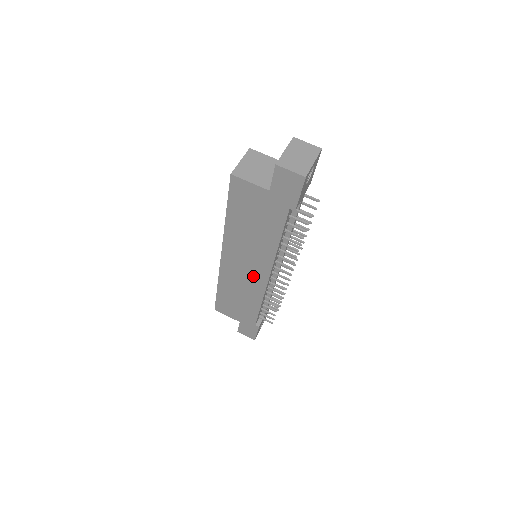
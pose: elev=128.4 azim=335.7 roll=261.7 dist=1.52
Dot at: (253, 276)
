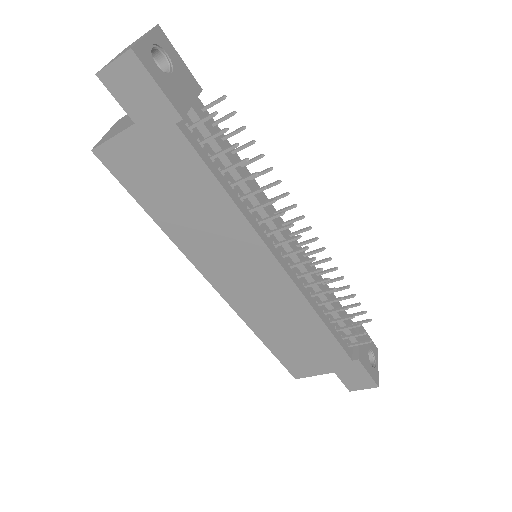
Dot at: (266, 281)
